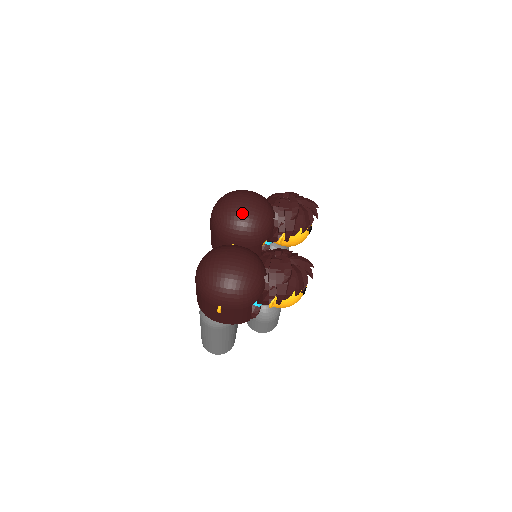
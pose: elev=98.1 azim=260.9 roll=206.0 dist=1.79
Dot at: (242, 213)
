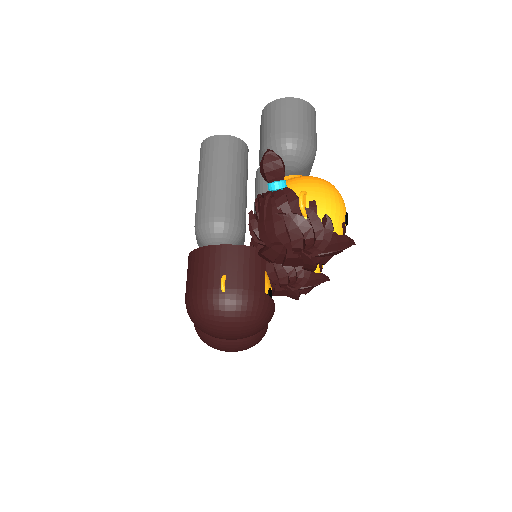
Dot at: occluded
